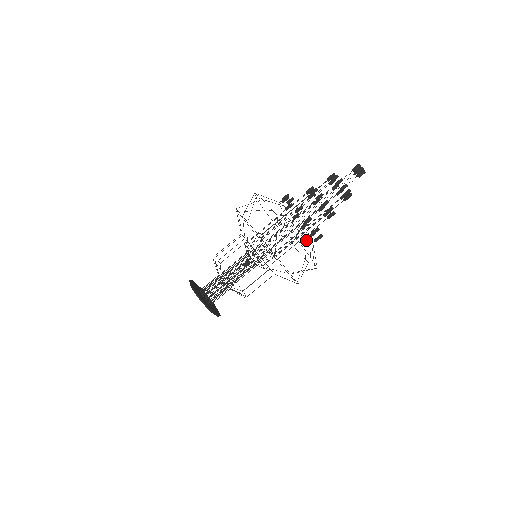
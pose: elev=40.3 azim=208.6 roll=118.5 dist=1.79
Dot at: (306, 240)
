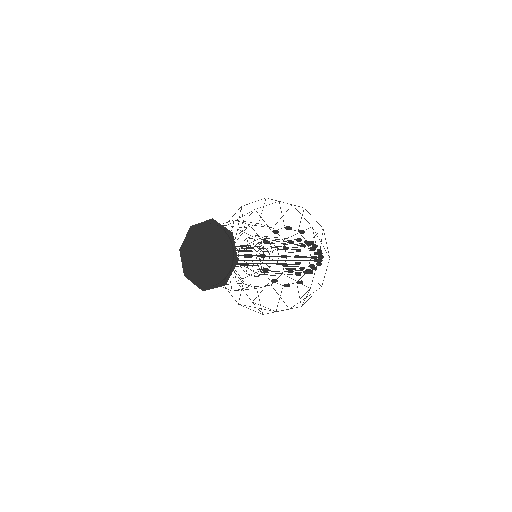
Dot at: occluded
